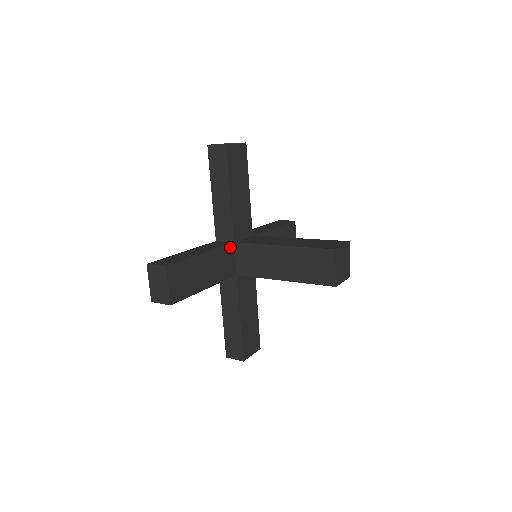
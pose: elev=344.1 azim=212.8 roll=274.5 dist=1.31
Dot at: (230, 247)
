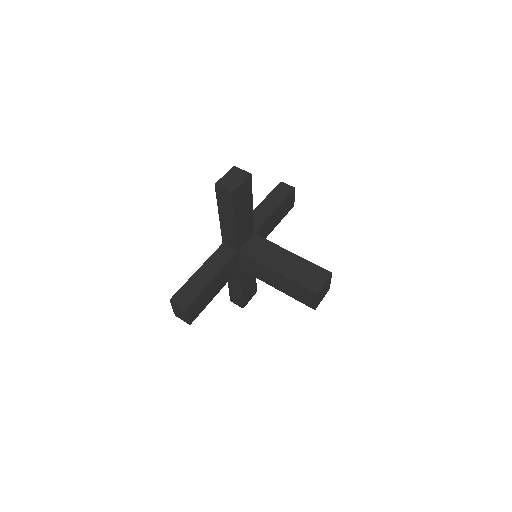
Dot at: (252, 231)
